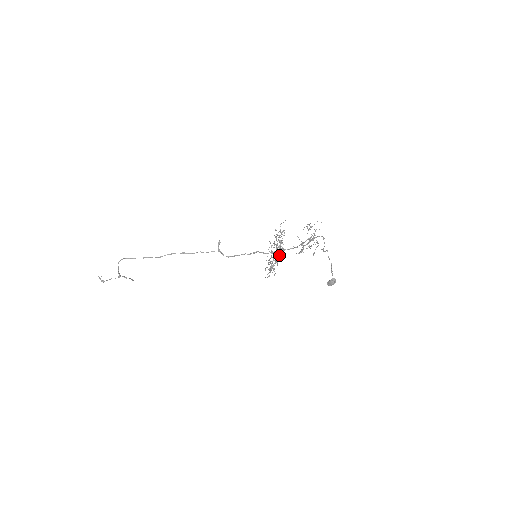
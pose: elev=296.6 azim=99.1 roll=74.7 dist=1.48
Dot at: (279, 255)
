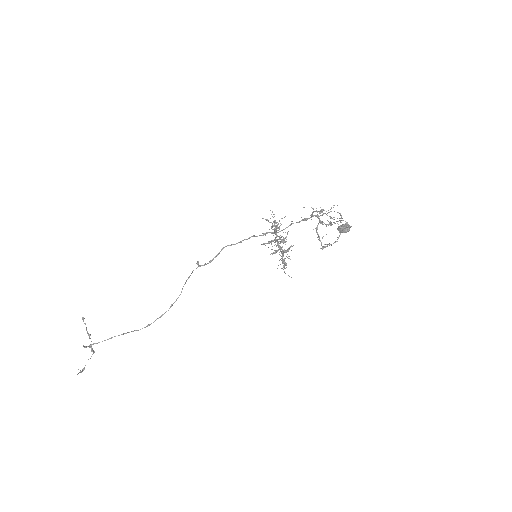
Dot at: (274, 233)
